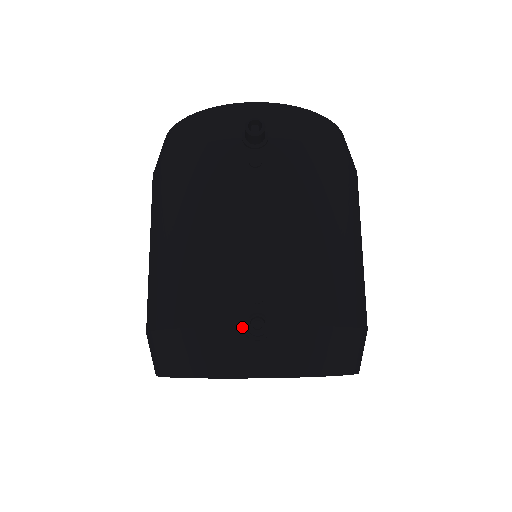
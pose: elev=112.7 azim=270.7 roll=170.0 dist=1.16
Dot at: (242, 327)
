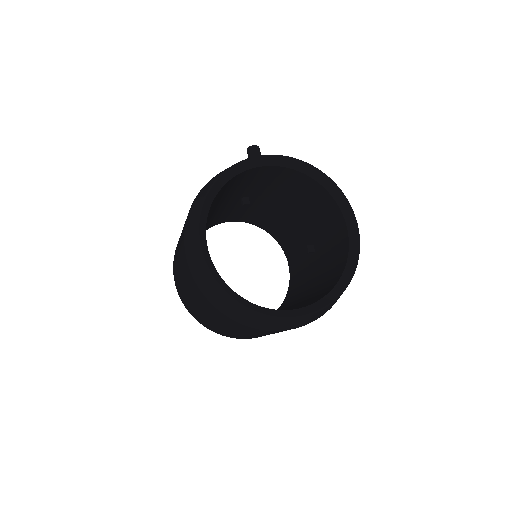
Dot at: occluded
